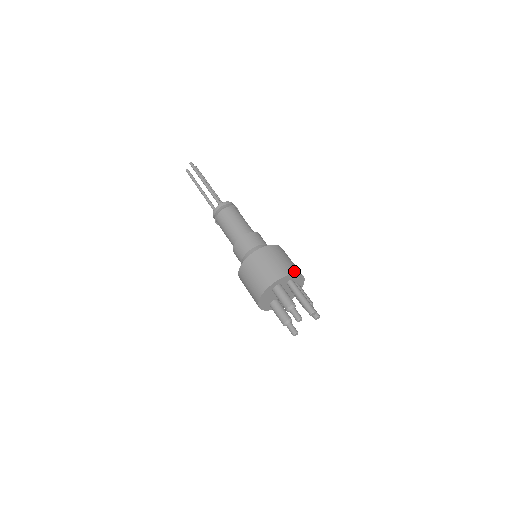
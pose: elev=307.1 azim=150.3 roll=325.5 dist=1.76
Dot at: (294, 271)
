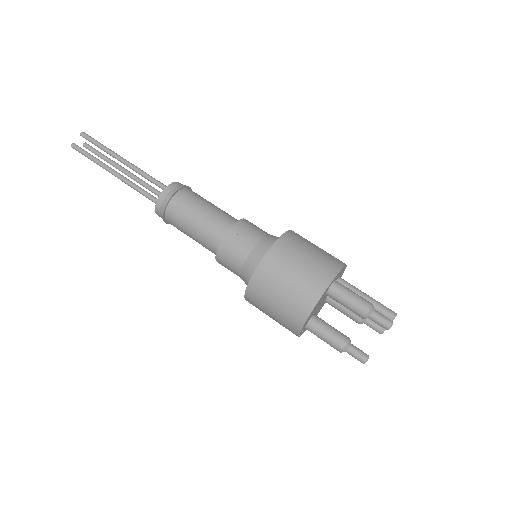
Dot at: occluded
